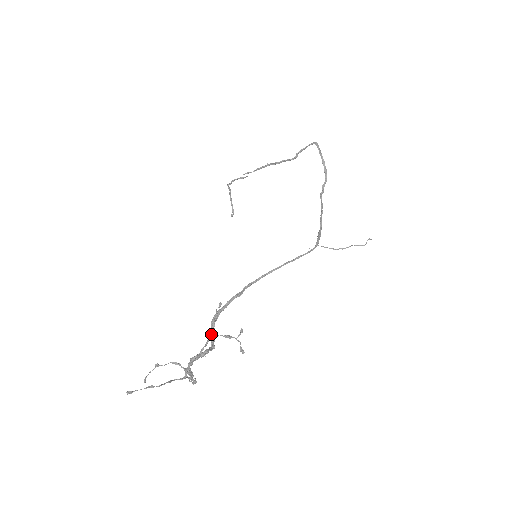
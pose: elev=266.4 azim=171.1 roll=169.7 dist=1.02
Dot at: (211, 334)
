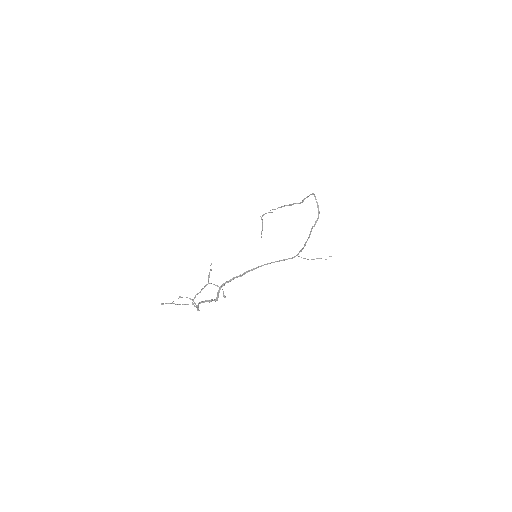
Dot at: (218, 293)
